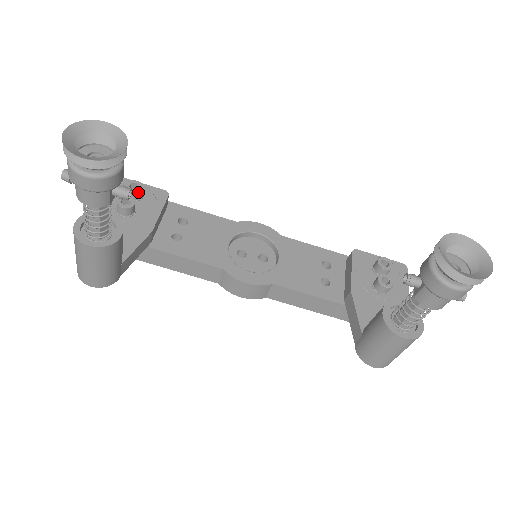
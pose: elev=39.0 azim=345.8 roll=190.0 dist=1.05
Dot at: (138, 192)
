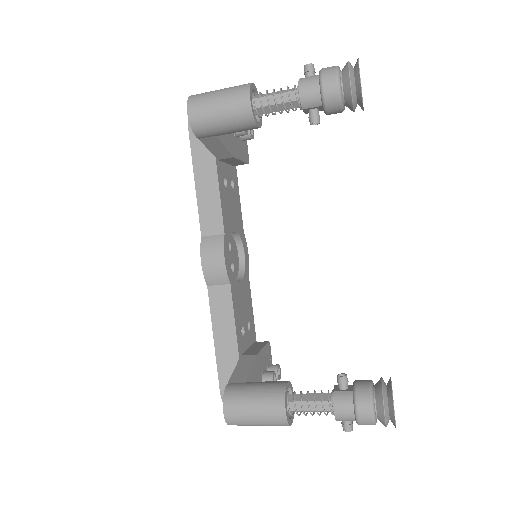
Dot at: (250, 135)
